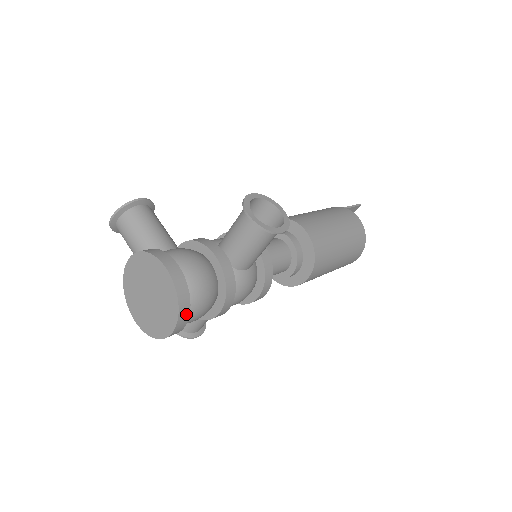
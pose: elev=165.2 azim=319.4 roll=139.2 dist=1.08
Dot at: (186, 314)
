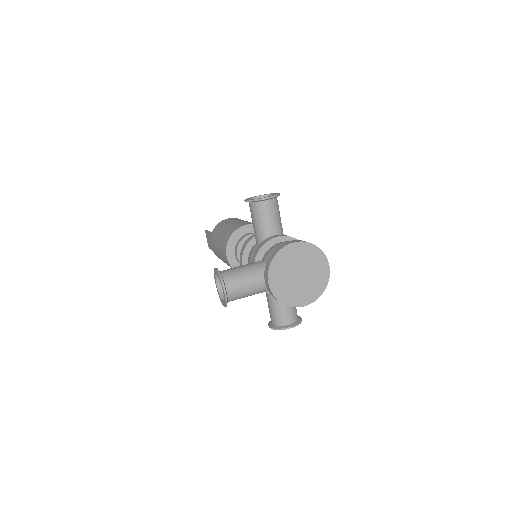
Dot at: occluded
